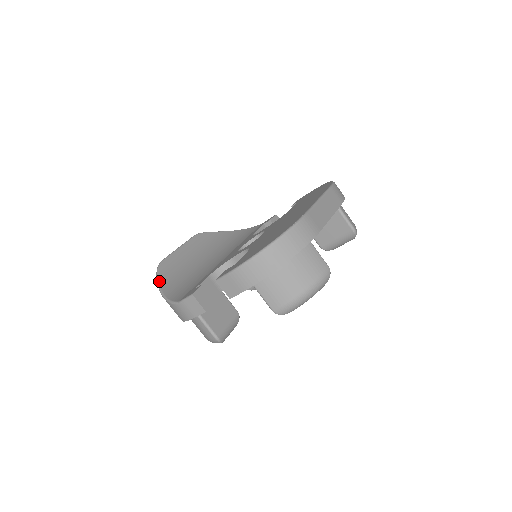
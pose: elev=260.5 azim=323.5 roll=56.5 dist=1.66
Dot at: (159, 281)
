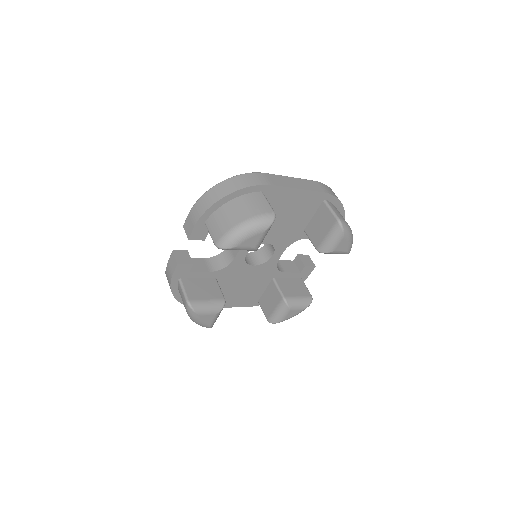
Dot at: occluded
